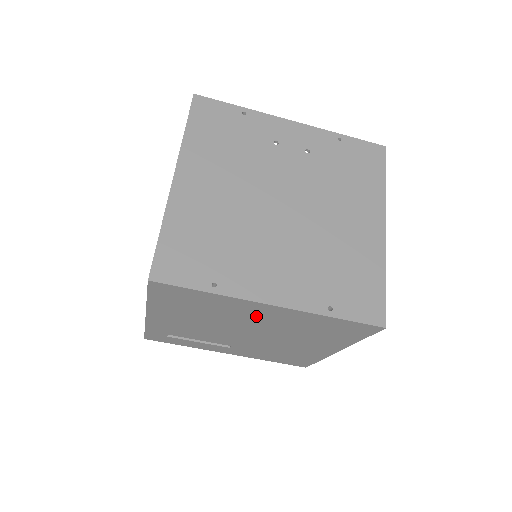
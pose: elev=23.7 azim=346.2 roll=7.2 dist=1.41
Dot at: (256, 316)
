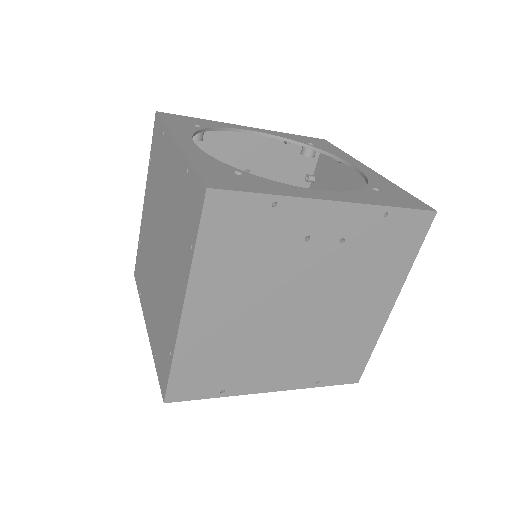
Dot at: occluded
